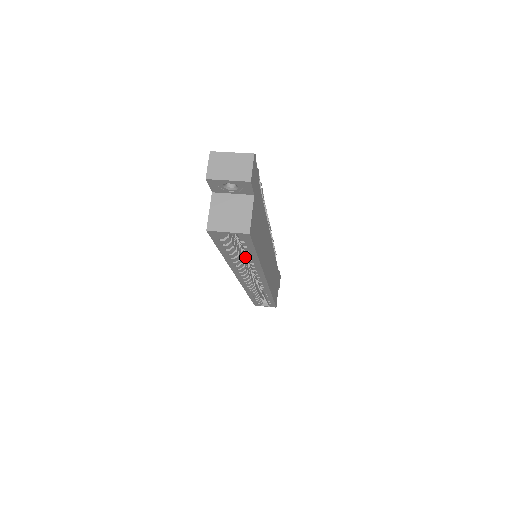
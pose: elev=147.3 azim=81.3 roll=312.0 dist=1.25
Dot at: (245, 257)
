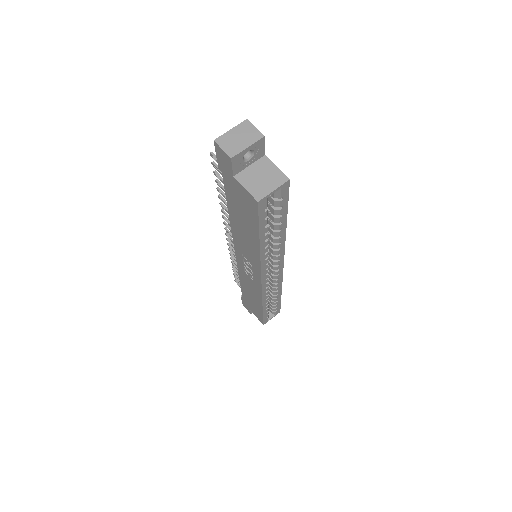
Dot at: occluded
